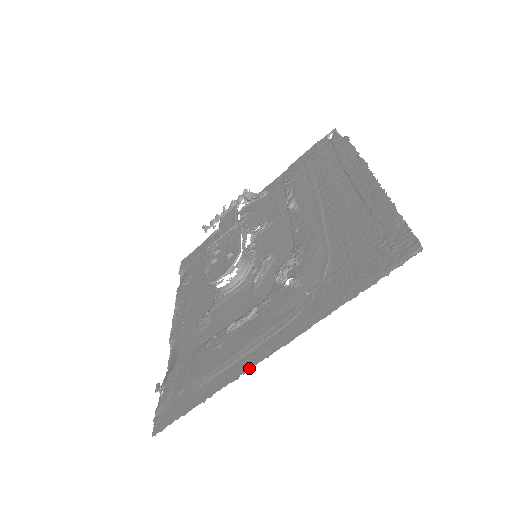
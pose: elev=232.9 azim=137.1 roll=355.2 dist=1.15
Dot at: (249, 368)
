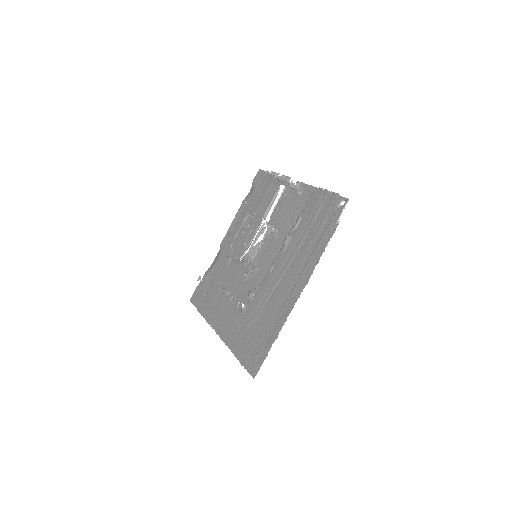
Dot at: (212, 327)
